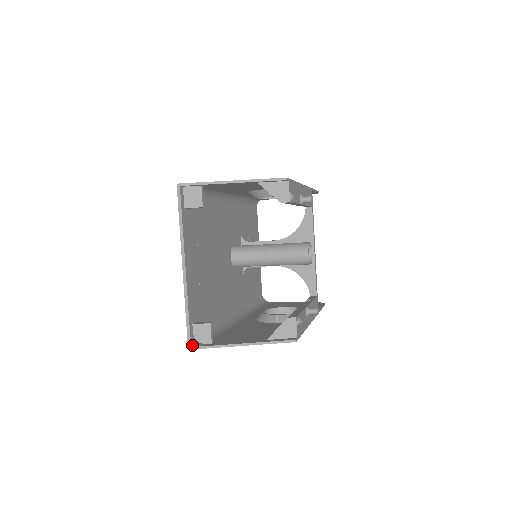
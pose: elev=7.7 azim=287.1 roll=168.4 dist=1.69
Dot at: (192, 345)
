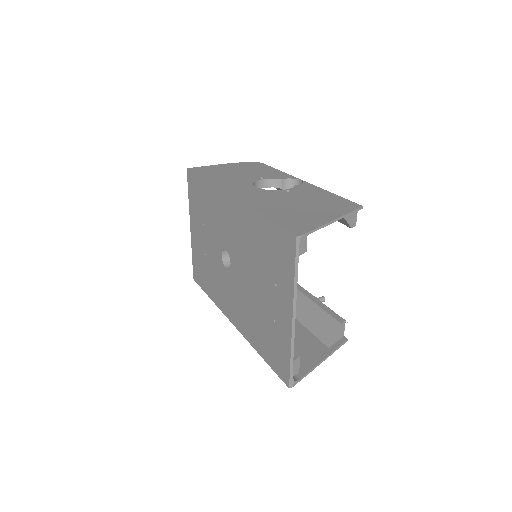
Dot at: (293, 383)
